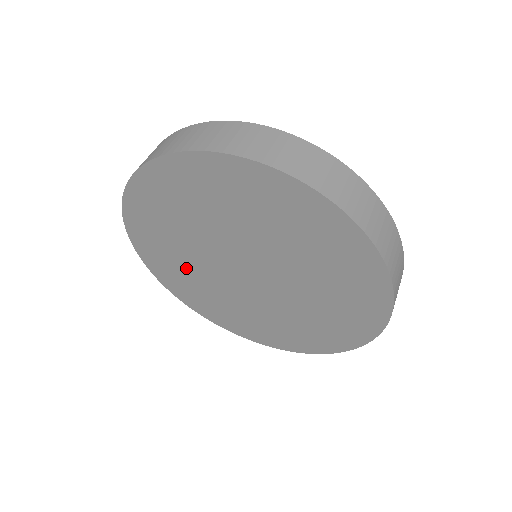
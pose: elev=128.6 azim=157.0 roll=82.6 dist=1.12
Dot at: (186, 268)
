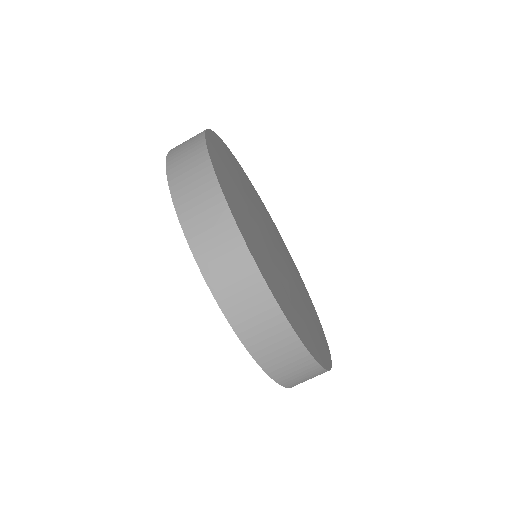
Dot at: occluded
